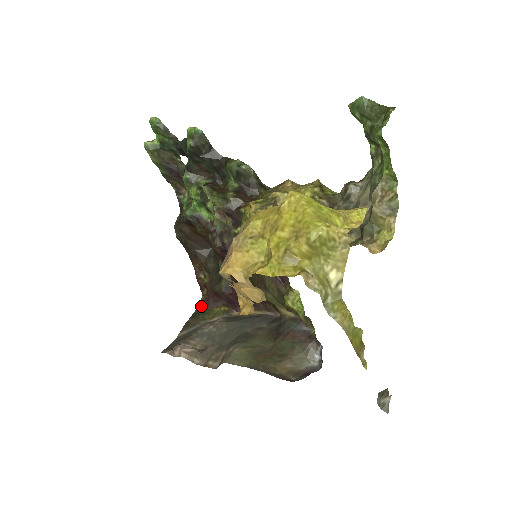
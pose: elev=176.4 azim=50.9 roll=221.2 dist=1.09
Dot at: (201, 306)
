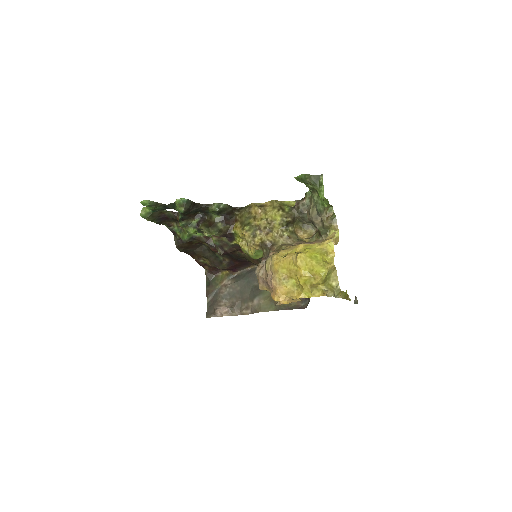
Dot at: (208, 277)
